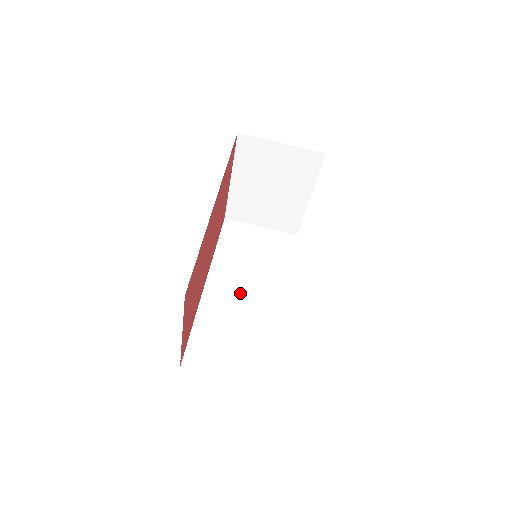
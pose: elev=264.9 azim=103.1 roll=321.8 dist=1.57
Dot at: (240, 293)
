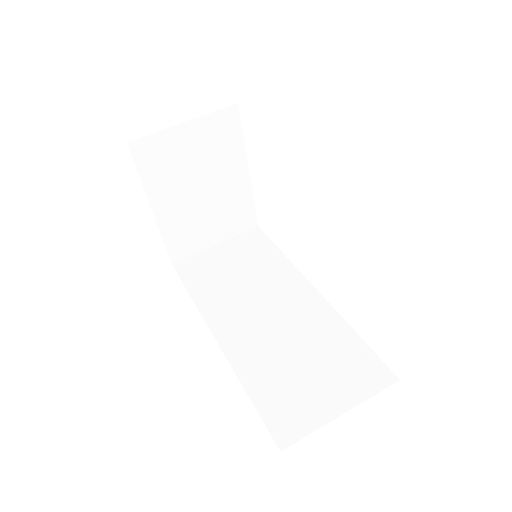
Dot at: (261, 319)
